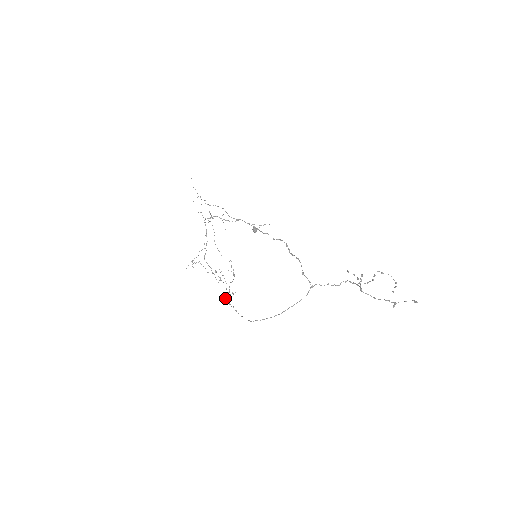
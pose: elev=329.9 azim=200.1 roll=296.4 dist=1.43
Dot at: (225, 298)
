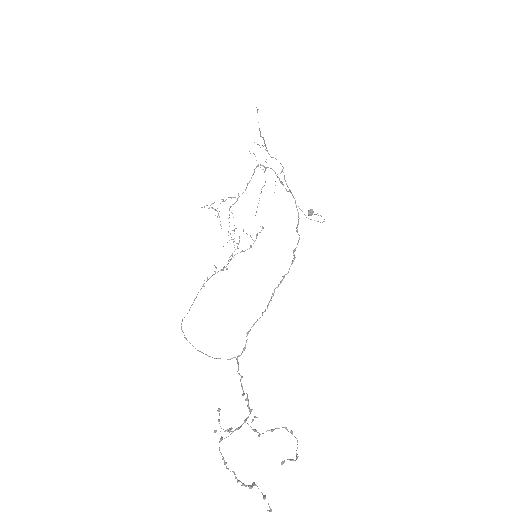
Dot at: (215, 266)
